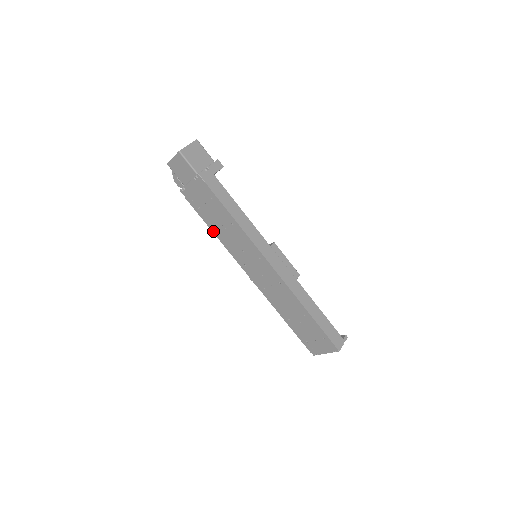
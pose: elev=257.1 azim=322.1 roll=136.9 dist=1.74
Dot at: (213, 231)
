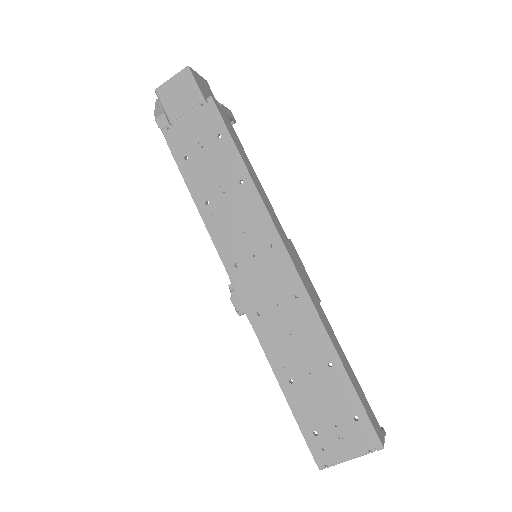
Dot at: (196, 201)
